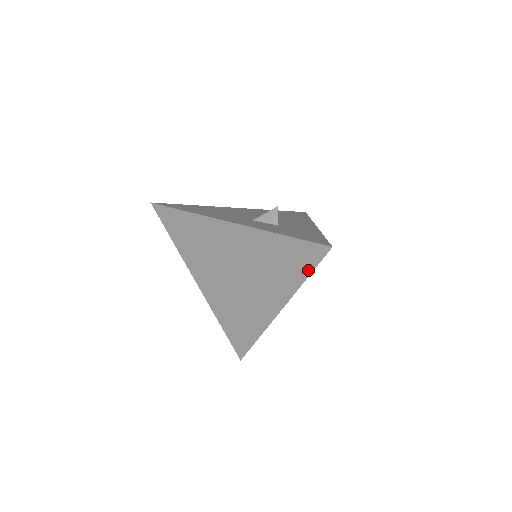
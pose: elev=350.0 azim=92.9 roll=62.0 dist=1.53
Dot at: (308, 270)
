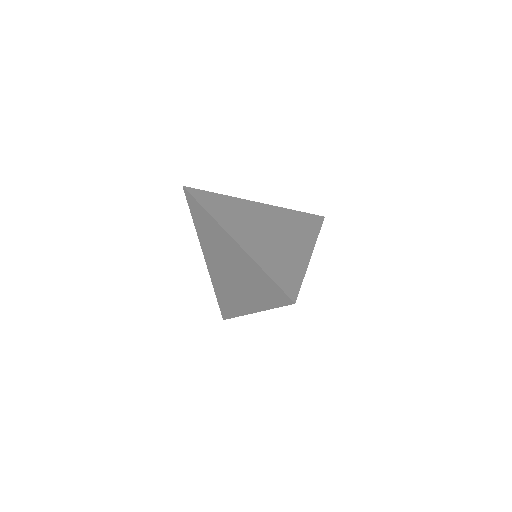
Dot at: (318, 227)
